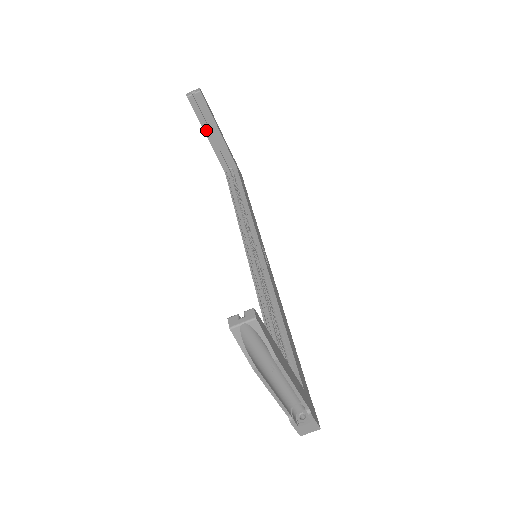
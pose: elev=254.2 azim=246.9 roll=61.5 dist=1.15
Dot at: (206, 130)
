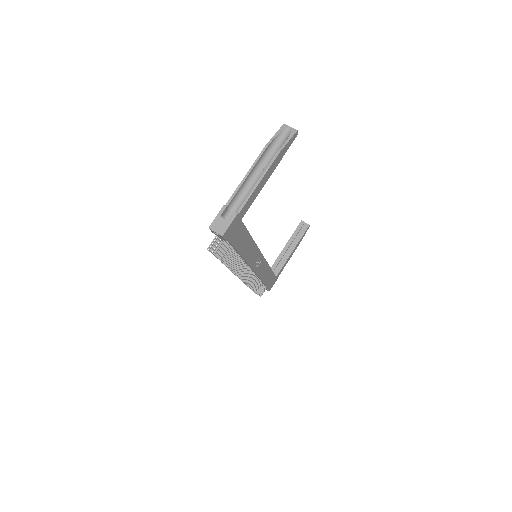
Dot at: (289, 242)
